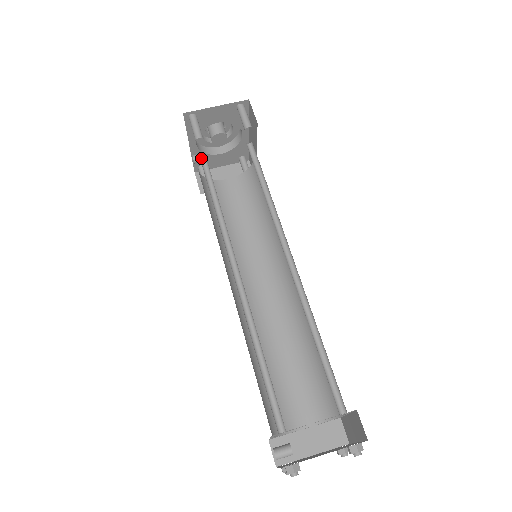
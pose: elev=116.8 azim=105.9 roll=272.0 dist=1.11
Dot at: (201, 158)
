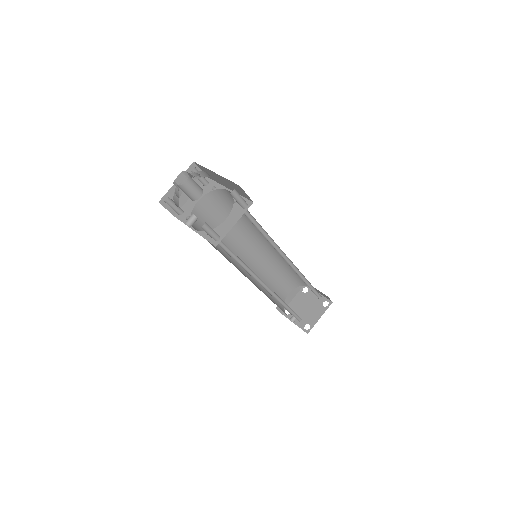
Dot at: occluded
